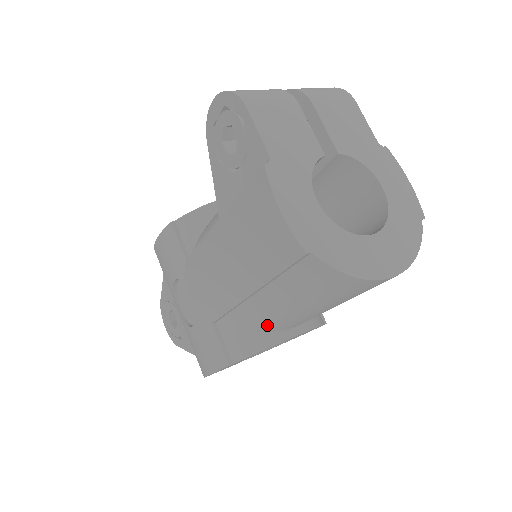
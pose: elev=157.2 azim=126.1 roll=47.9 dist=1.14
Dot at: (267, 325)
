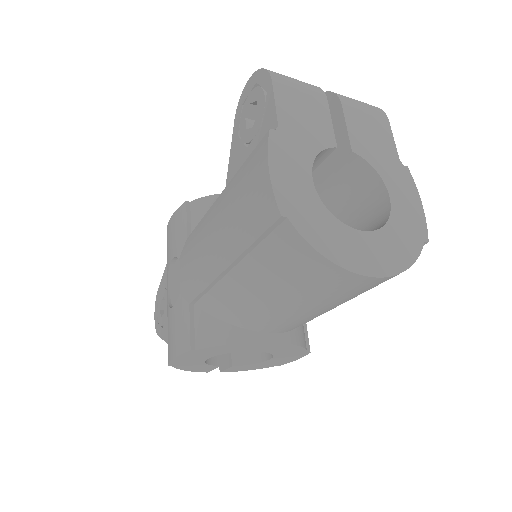
Dot at: (239, 316)
